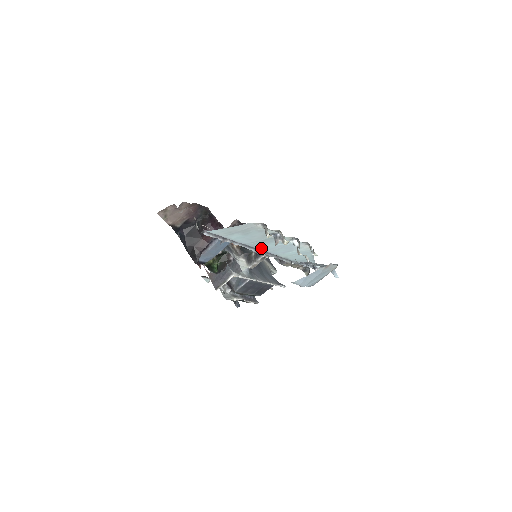
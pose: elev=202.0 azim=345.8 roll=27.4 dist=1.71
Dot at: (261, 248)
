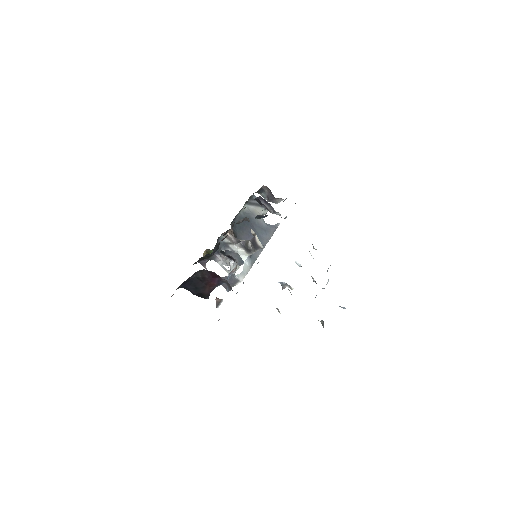
Dot at: occluded
